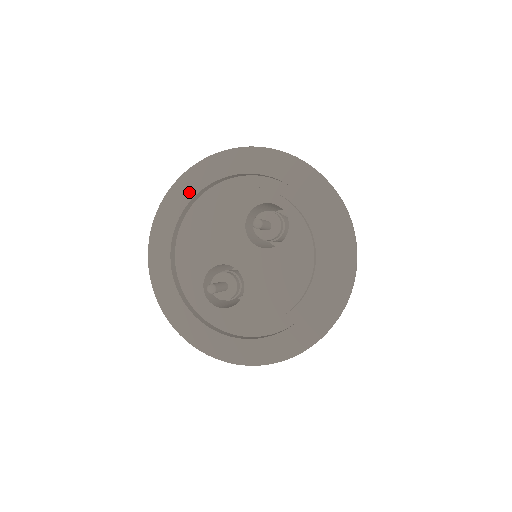
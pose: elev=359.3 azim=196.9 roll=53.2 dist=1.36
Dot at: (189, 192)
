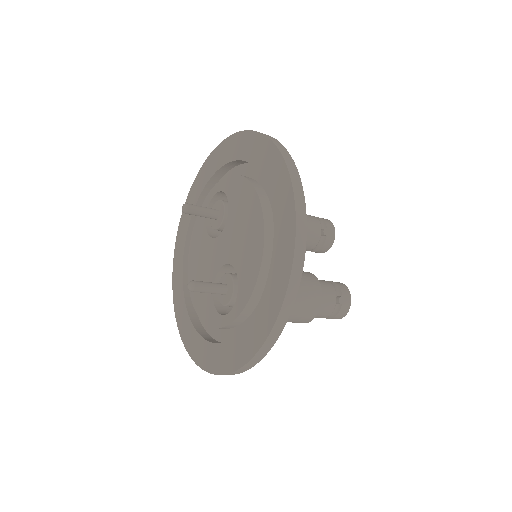
Dot at: (179, 272)
